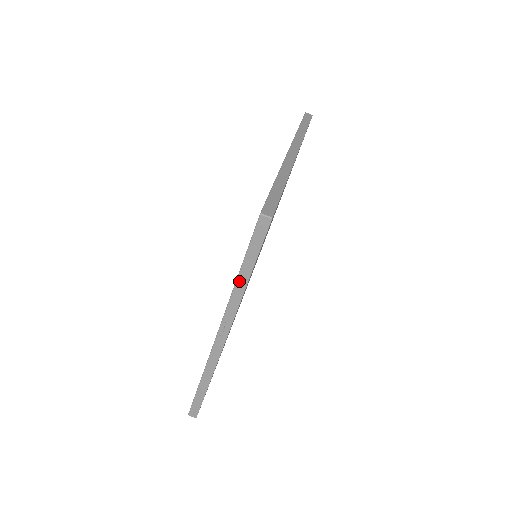
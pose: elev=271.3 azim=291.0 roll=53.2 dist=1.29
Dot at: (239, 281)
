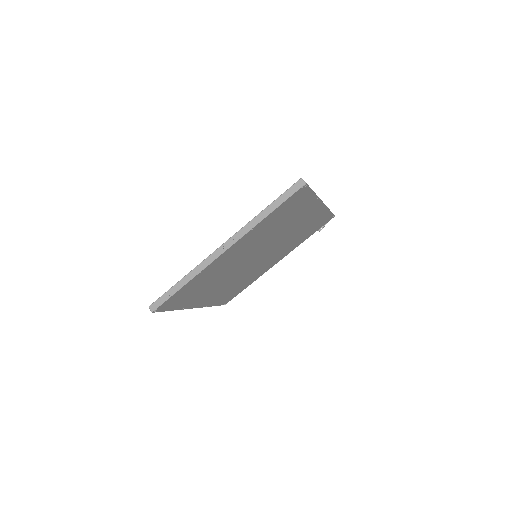
Dot at: (262, 213)
